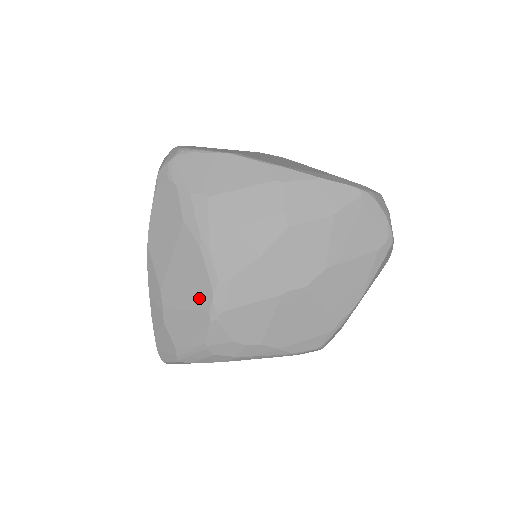
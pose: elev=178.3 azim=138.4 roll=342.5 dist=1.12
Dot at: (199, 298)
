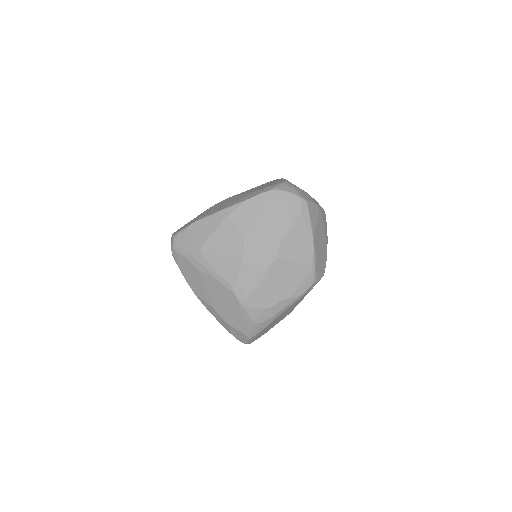
Dot at: (231, 301)
